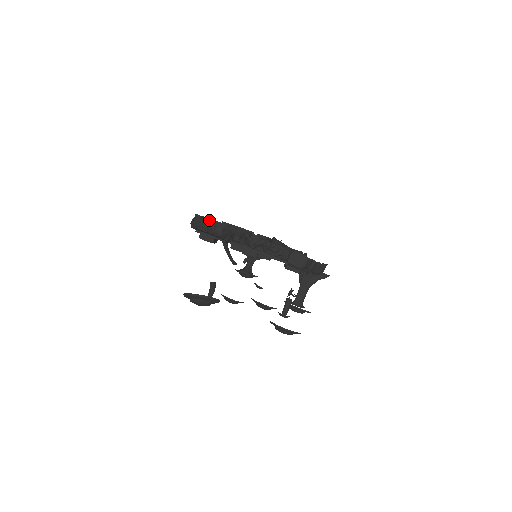
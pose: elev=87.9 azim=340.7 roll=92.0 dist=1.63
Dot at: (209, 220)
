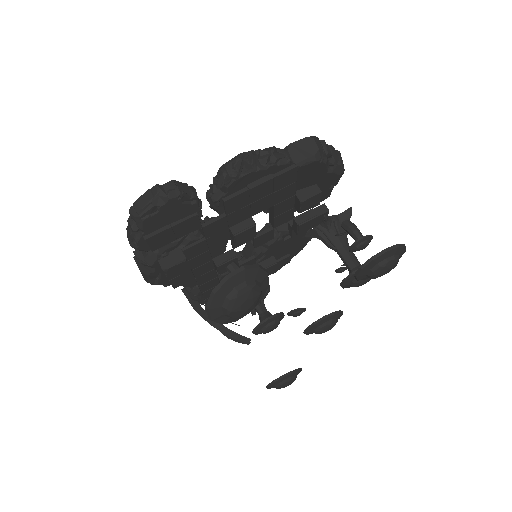
Dot at: occluded
